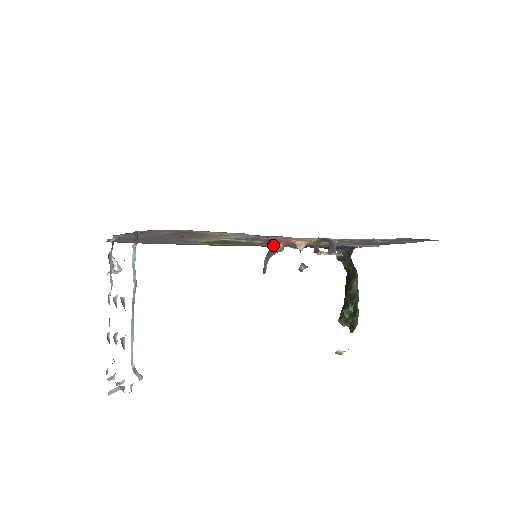
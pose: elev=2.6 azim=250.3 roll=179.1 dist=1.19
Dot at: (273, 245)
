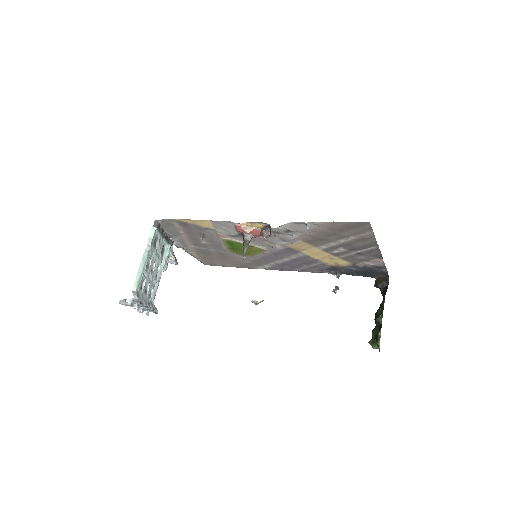
Dot at: (243, 236)
